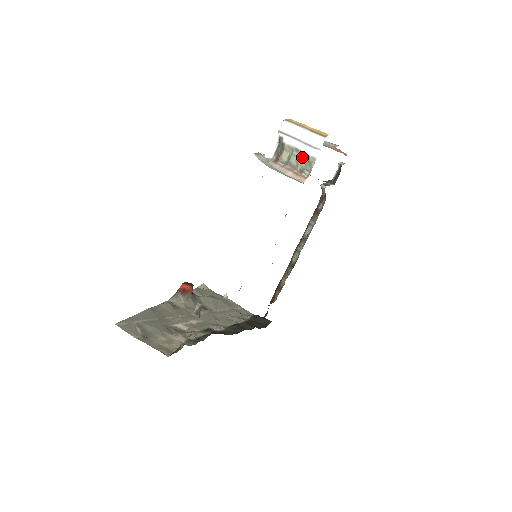
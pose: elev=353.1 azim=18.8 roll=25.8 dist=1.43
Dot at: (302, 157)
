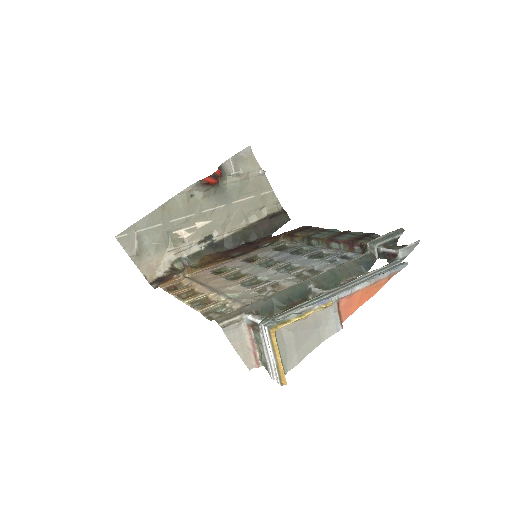
Dot at: (265, 357)
